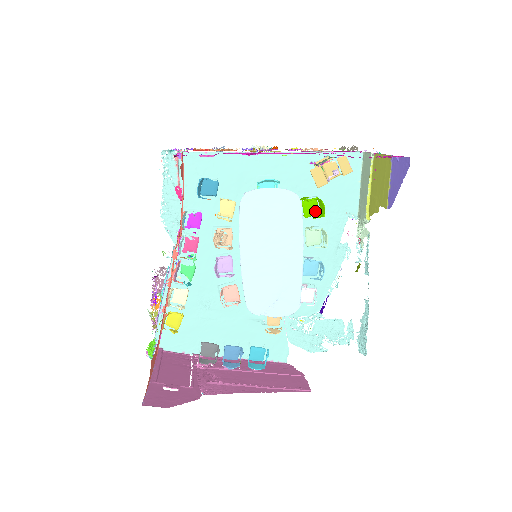
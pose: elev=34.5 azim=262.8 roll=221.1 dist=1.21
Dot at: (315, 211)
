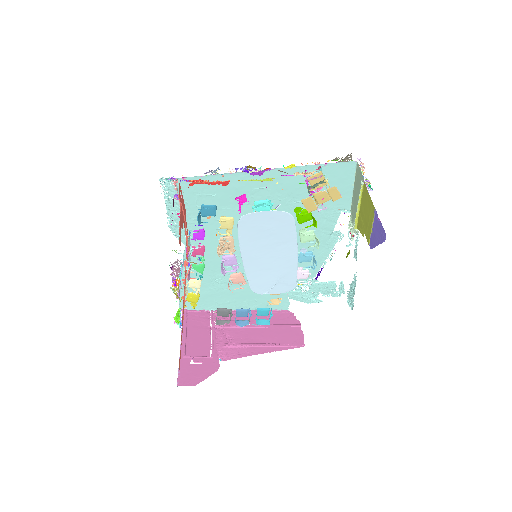
Dot at: (308, 219)
